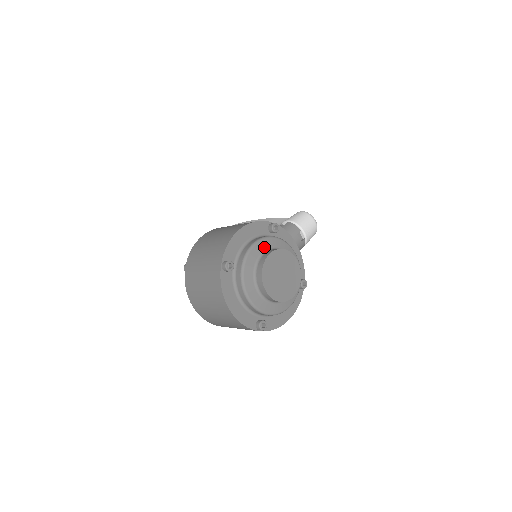
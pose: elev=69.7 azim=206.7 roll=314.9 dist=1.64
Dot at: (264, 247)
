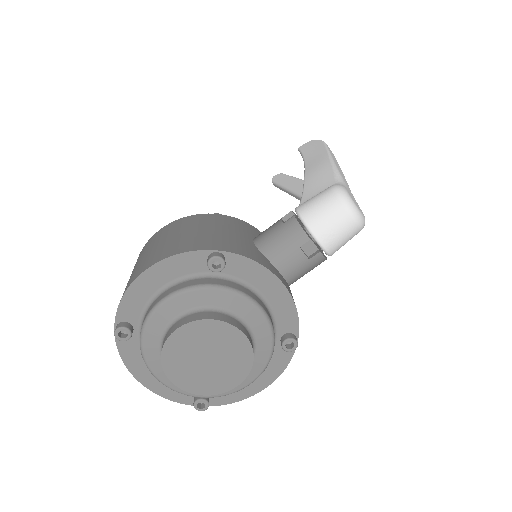
Dot at: (180, 308)
